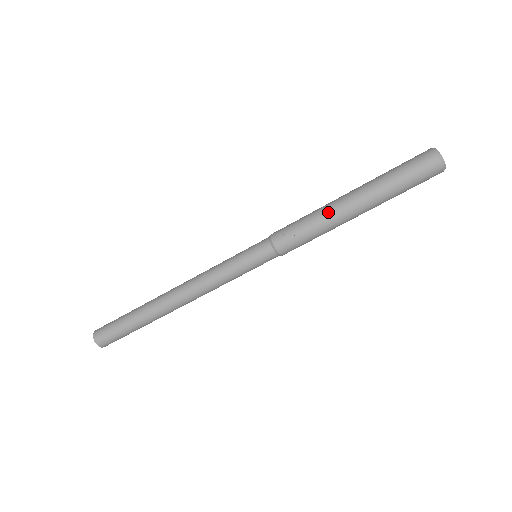
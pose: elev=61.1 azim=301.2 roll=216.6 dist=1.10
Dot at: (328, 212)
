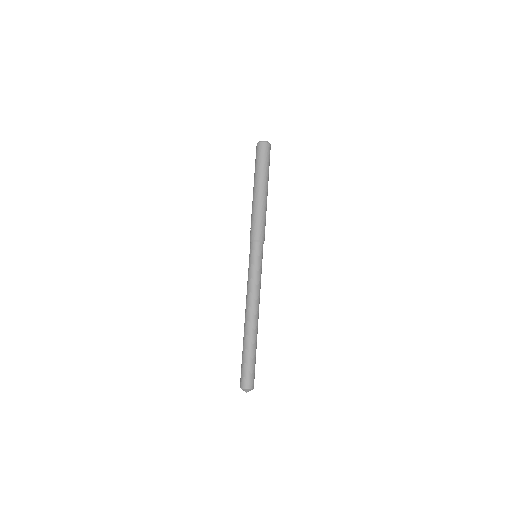
Dot at: (252, 205)
